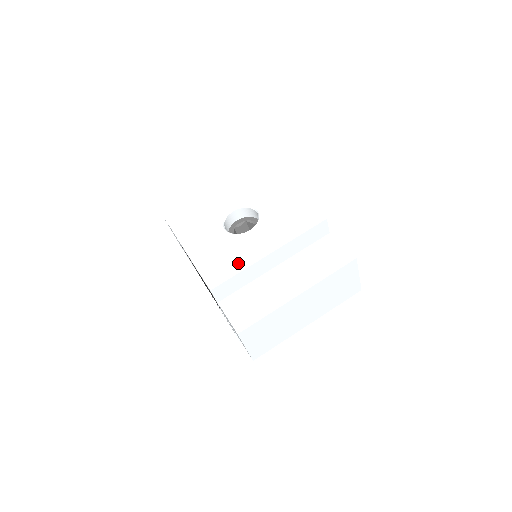
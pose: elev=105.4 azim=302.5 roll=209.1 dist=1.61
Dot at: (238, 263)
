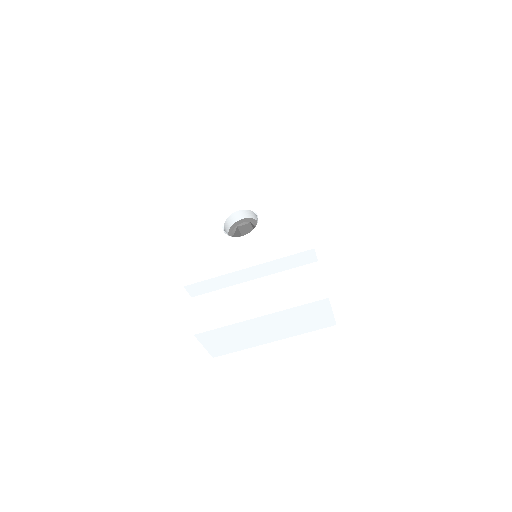
Dot at: (217, 267)
